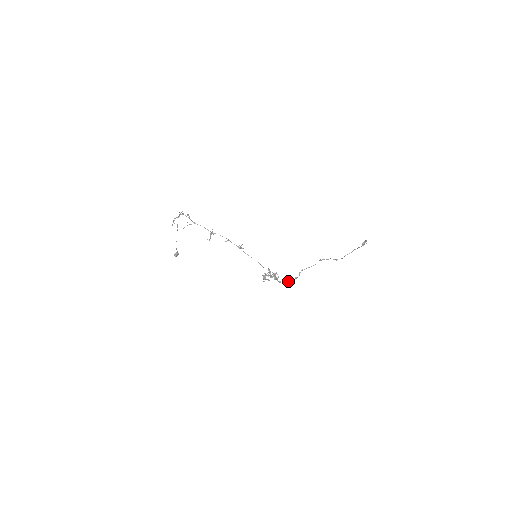
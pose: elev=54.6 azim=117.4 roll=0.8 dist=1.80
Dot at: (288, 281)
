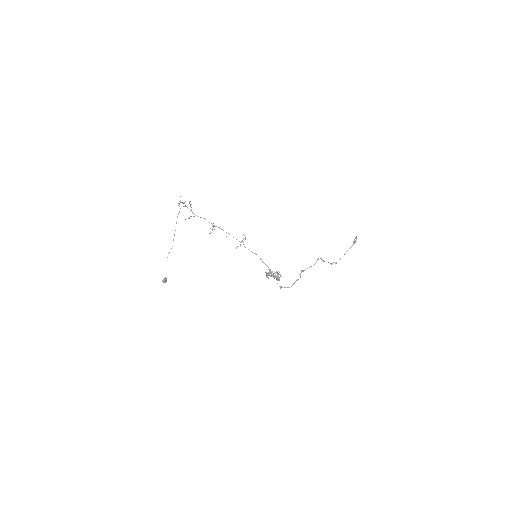
Dot at: (289, 287)
